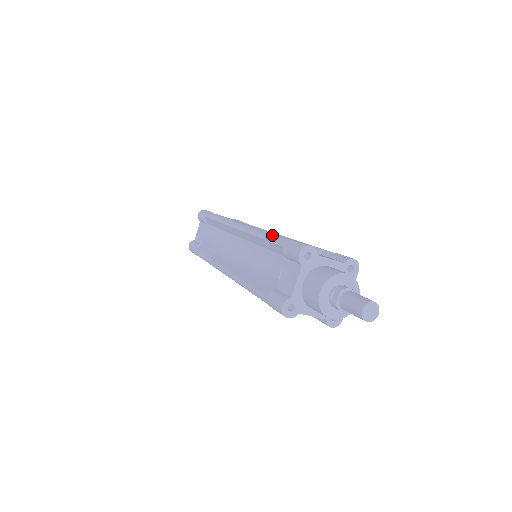
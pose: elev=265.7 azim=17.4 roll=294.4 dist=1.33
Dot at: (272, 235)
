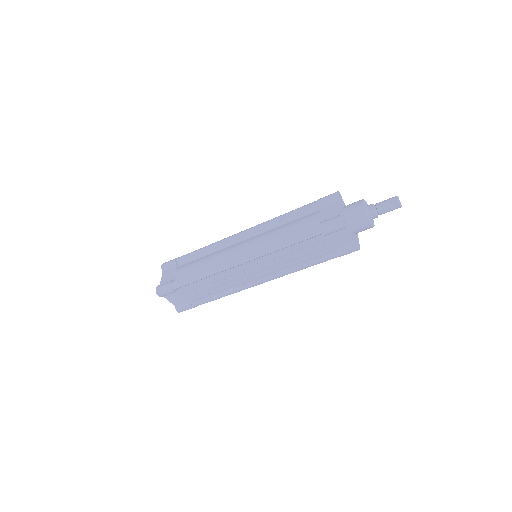
Dot at: (296, 209)
